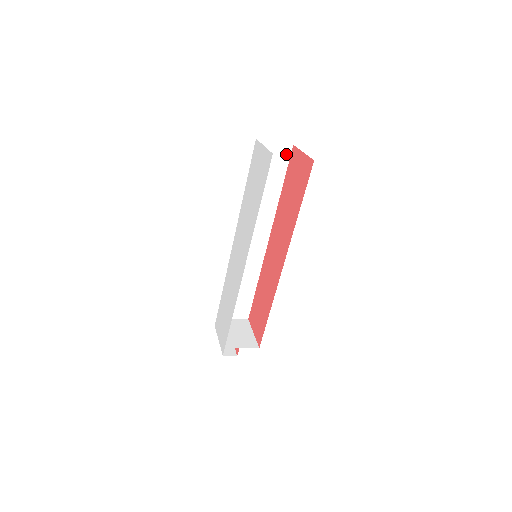
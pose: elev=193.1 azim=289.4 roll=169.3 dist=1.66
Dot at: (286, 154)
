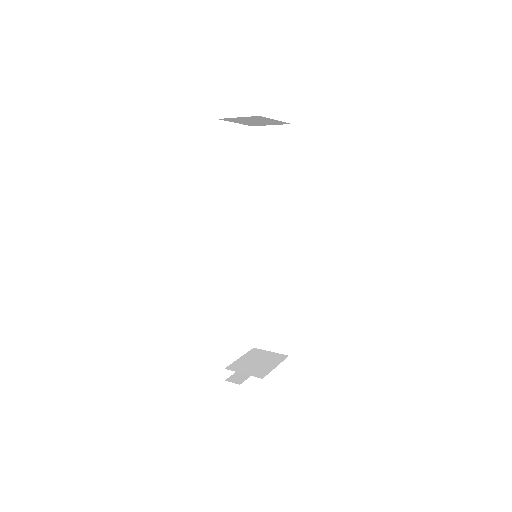
Dot at: (287, 137)
